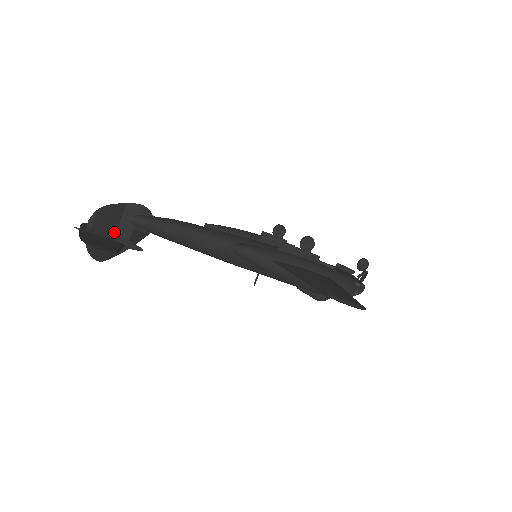
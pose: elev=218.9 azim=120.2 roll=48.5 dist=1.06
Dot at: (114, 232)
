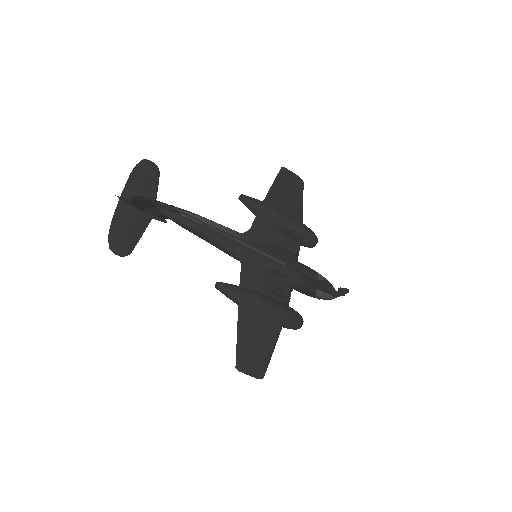
Dot at: (146, 210)
